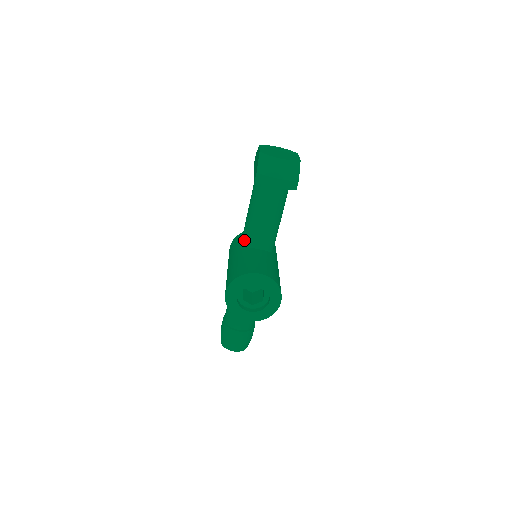
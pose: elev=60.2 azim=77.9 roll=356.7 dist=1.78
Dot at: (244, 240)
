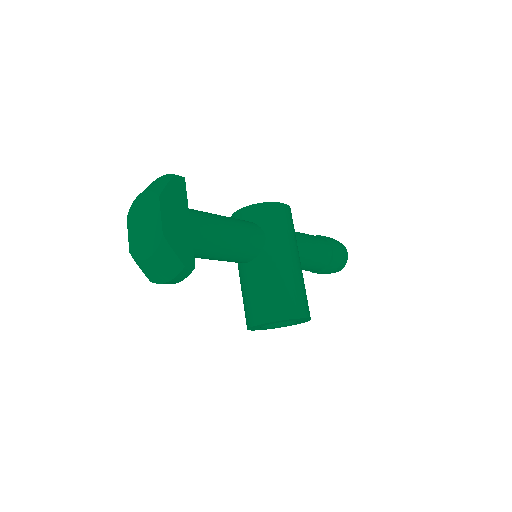
Dot at: occluded
